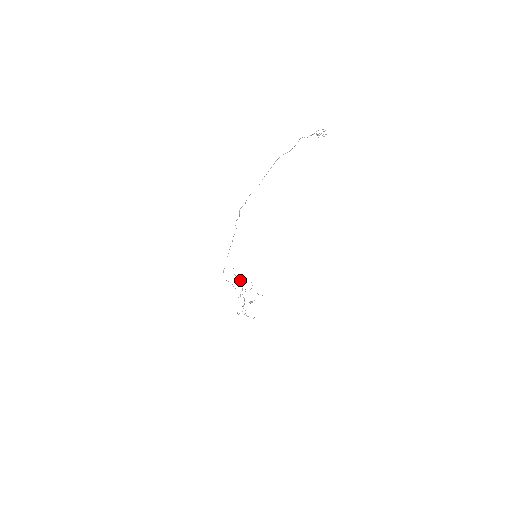
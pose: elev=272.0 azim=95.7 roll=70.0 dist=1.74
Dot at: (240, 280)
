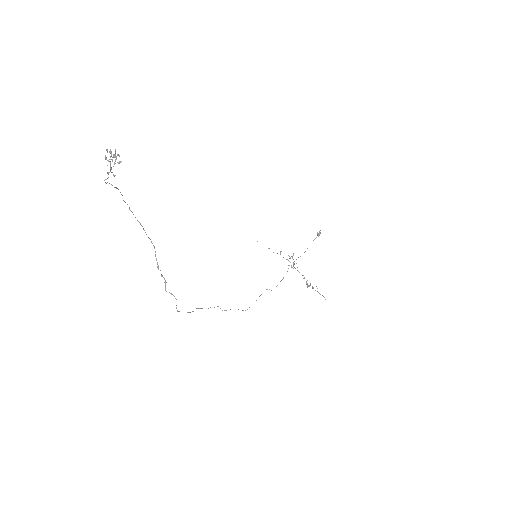
Dot at: occluded
